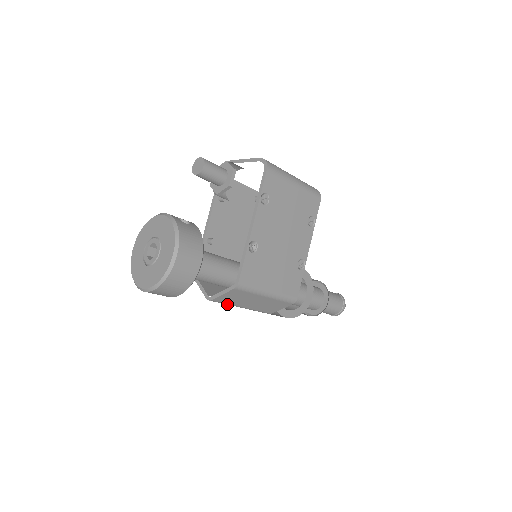
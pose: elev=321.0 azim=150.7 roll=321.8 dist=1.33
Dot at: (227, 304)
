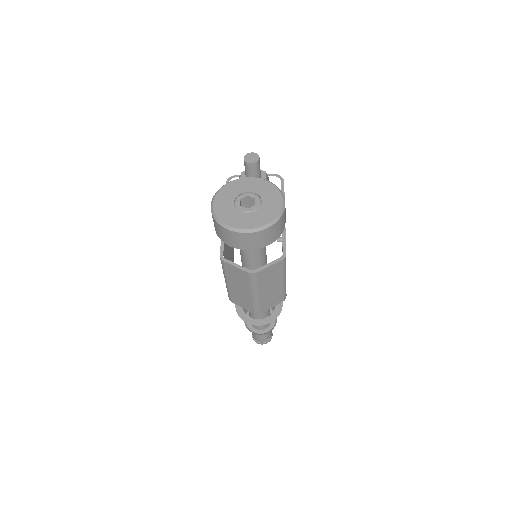
Dot at: (255, 285)
